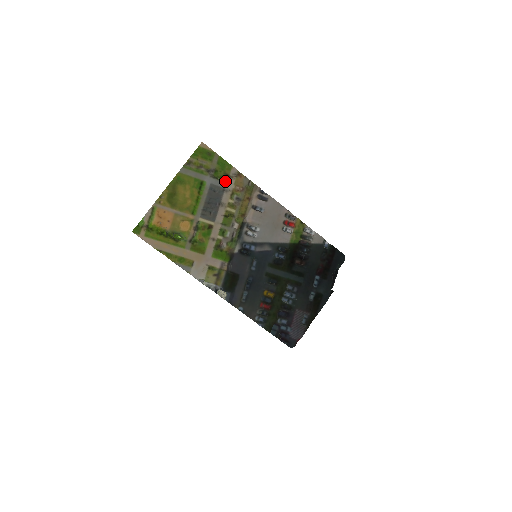
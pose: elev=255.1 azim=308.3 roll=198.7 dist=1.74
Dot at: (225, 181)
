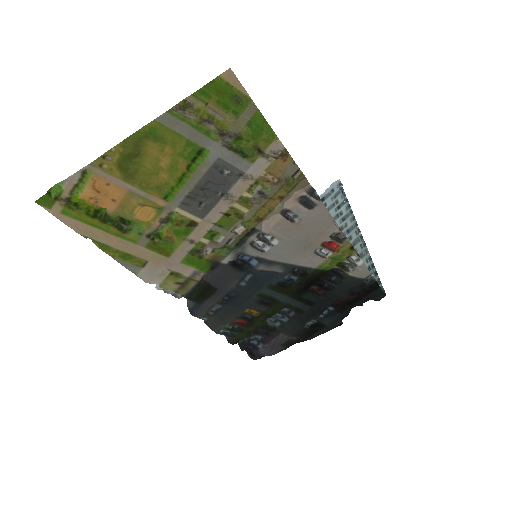
Dot at: (250, 160)
